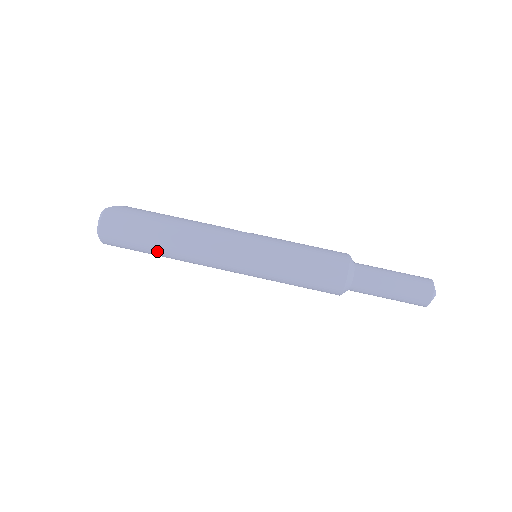
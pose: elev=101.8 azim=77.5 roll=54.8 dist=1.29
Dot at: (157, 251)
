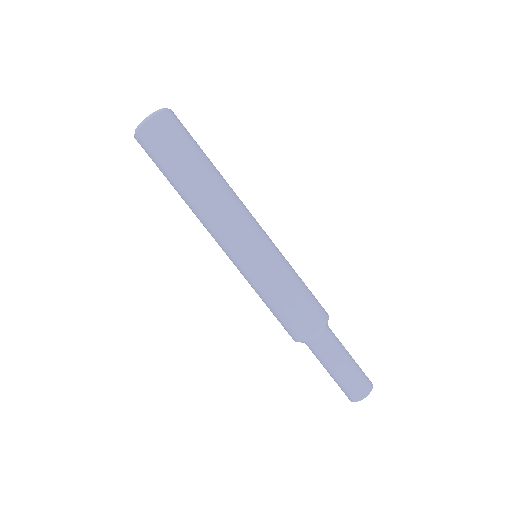
Dot at: (187, 177)
